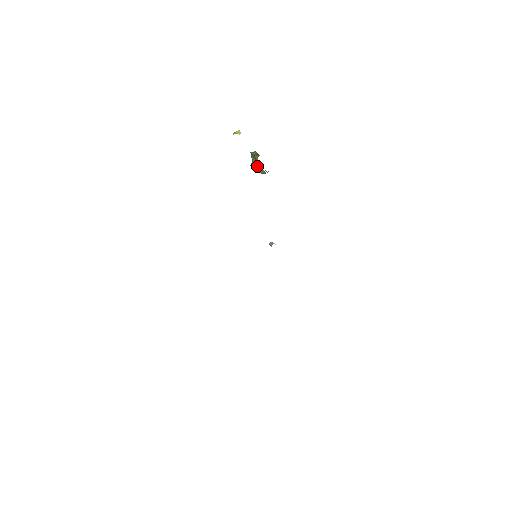
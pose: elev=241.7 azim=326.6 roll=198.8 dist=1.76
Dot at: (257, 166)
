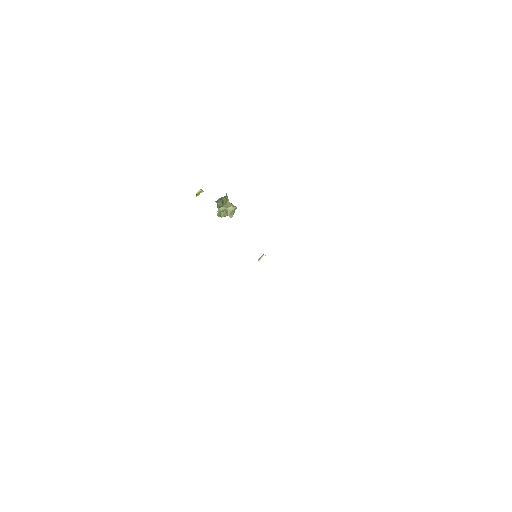
Dot at: (227, 202)
